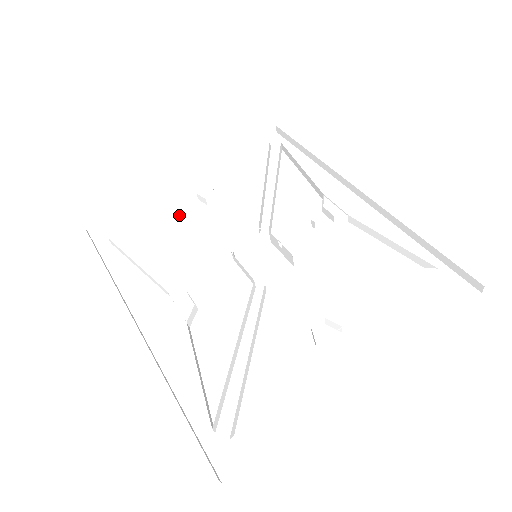
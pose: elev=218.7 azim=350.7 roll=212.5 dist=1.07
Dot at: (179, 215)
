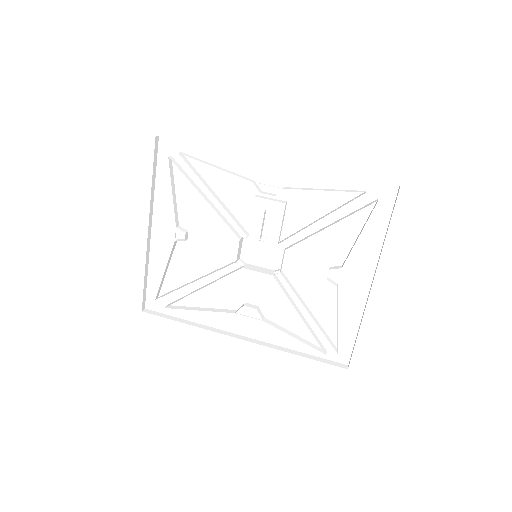
Dot at: (180, 259)
